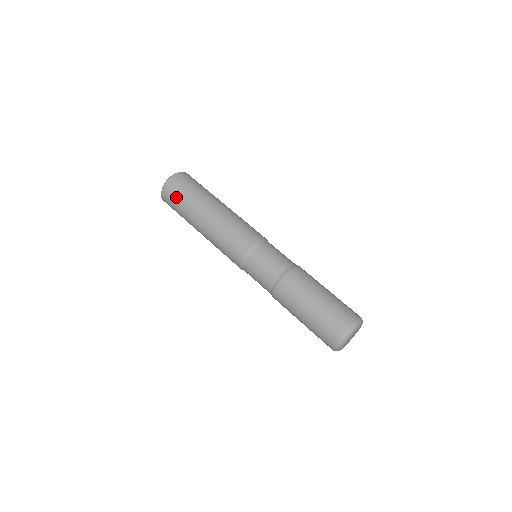
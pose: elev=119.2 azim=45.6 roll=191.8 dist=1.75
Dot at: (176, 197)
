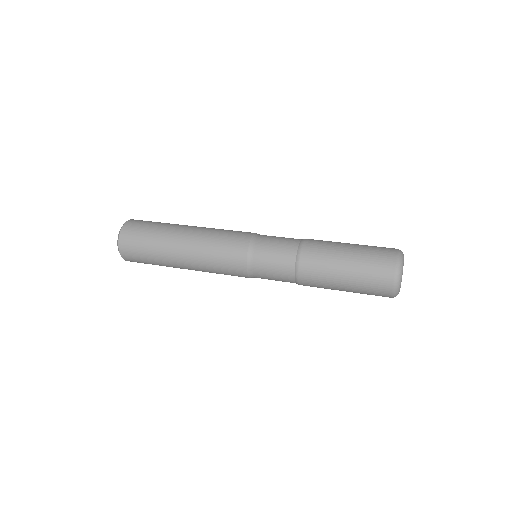
Dot at: (139, 251)
